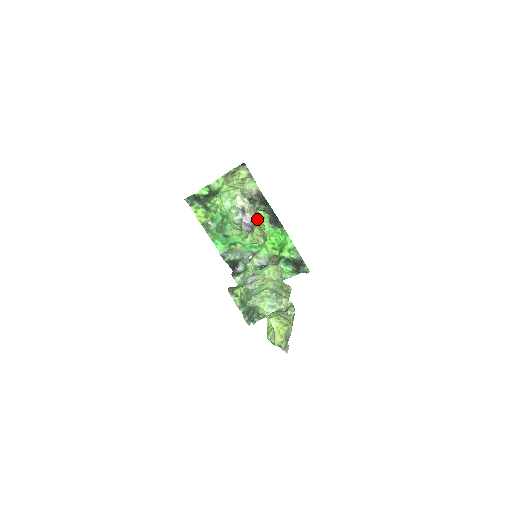
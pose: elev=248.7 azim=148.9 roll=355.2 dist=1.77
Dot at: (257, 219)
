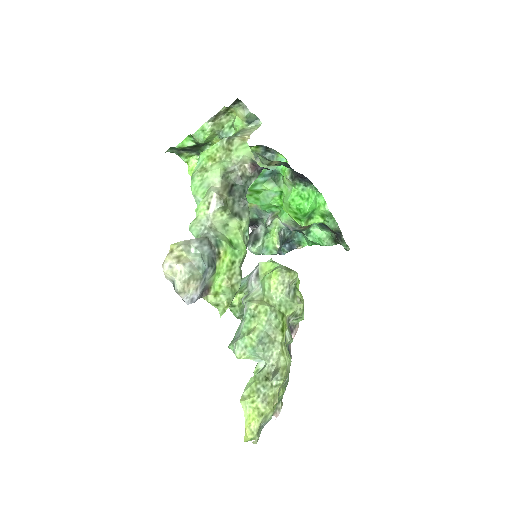
Dot at: (227, 251)
